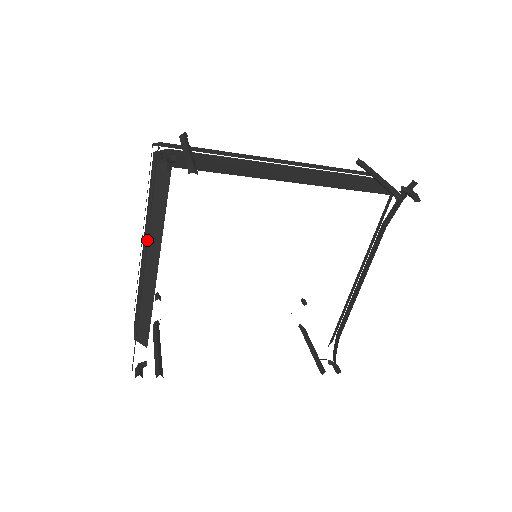
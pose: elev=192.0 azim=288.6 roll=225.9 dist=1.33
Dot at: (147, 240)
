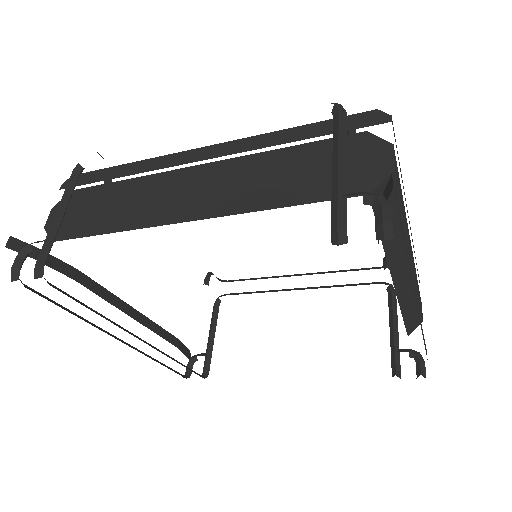
Dot at: occluded
